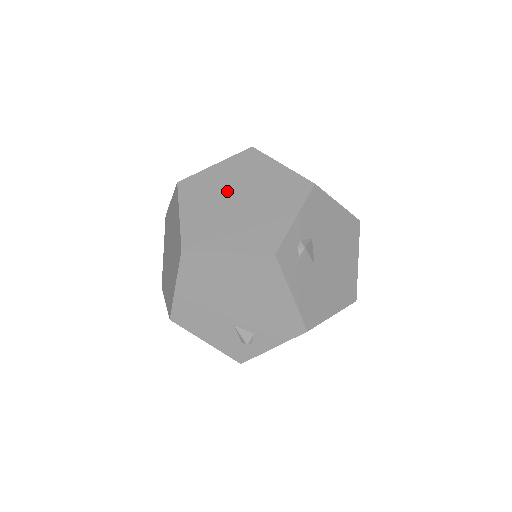
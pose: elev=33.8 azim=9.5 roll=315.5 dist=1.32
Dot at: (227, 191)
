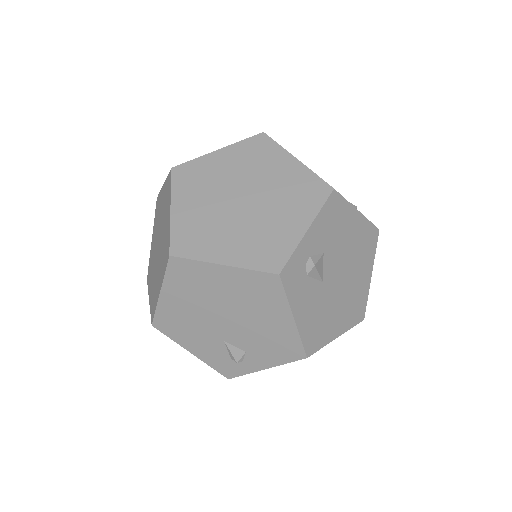
Dot at: (229, 186)
